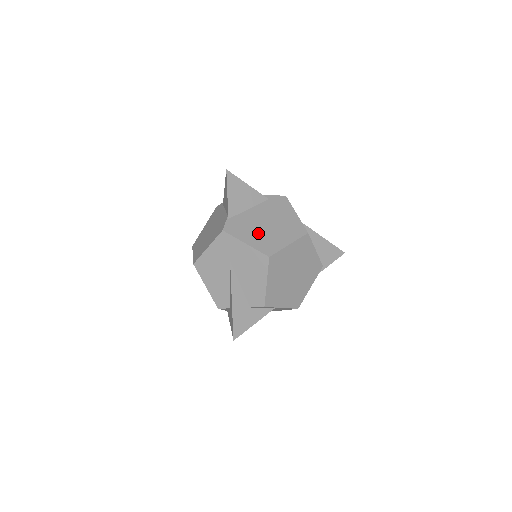
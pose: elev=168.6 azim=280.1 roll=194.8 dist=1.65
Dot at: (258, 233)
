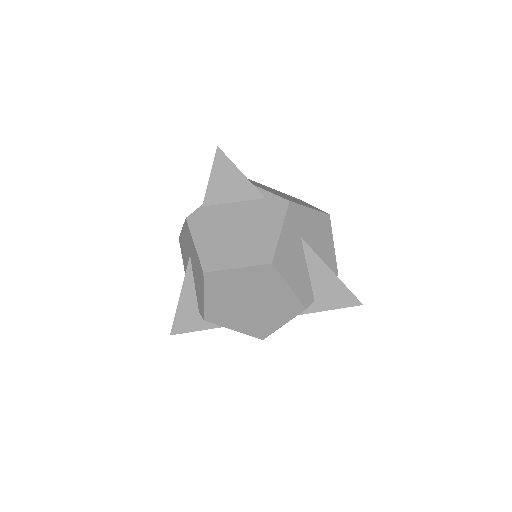
Dot at: (217, 237)
